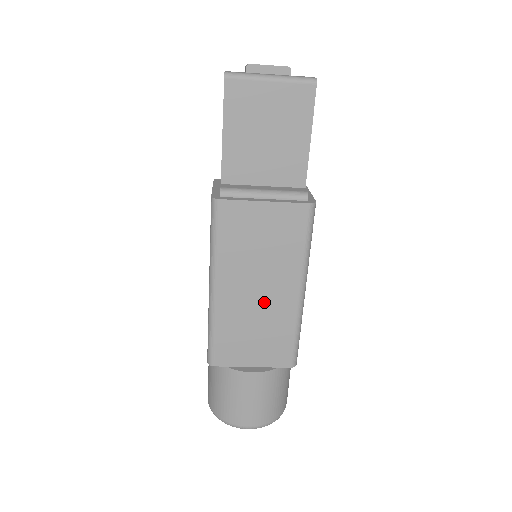
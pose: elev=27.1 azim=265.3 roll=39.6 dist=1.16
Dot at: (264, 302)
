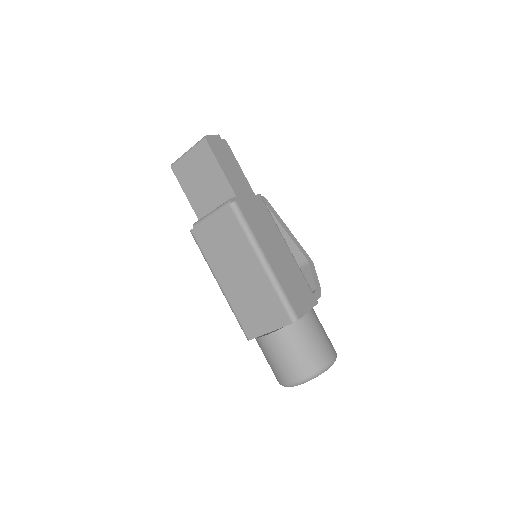
Dot at: (247, 281)
